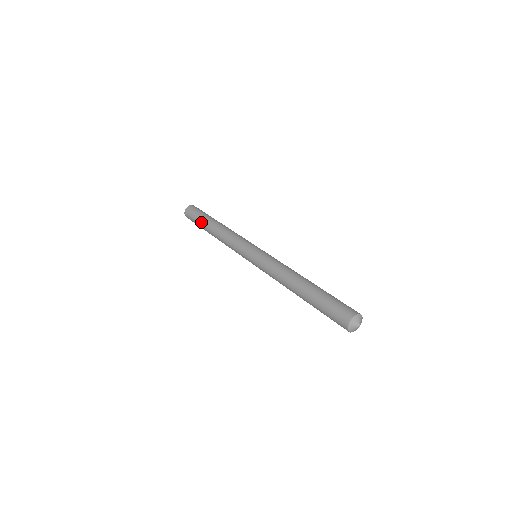
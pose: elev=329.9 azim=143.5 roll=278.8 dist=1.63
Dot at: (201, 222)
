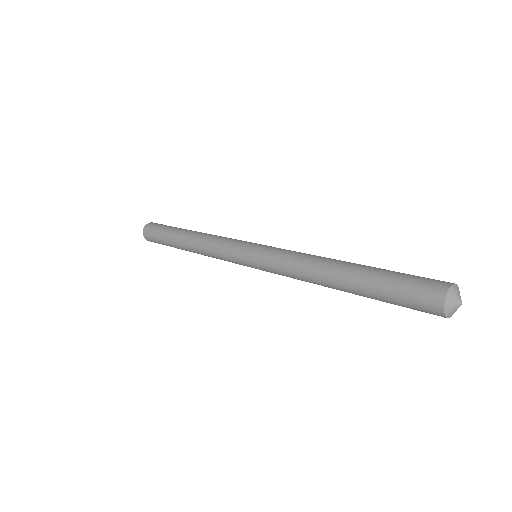
Dot at: (175, 227)
